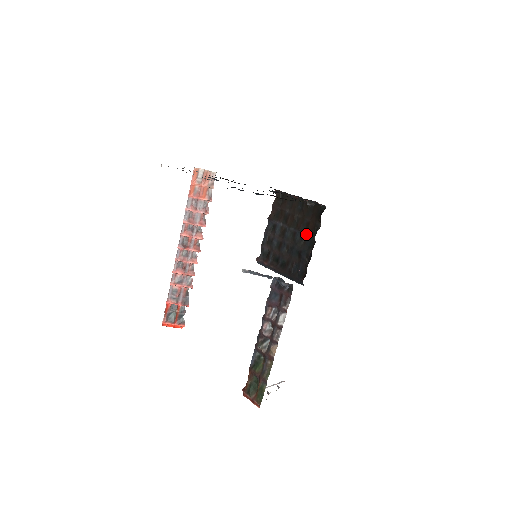
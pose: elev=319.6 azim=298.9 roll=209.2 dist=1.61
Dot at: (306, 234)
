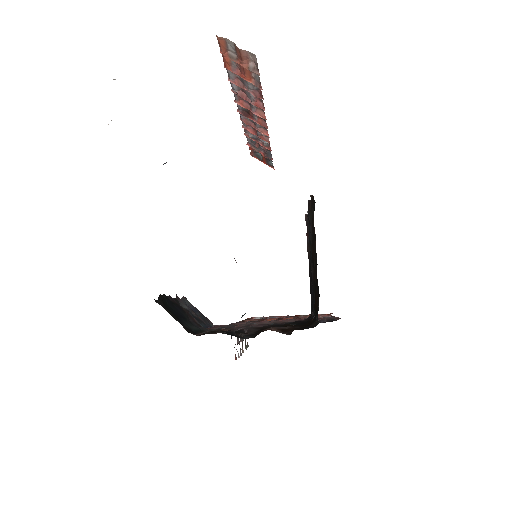
Dot at: occluded
